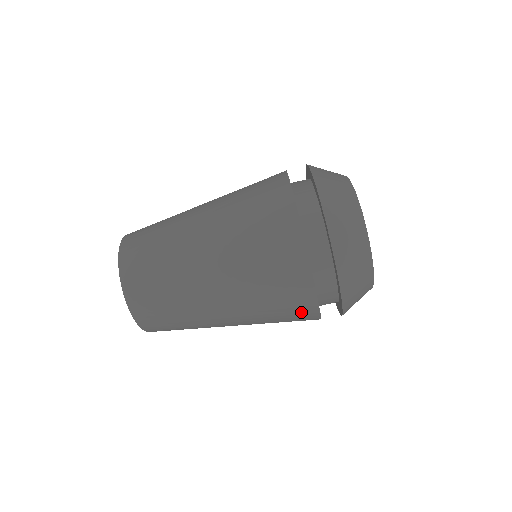
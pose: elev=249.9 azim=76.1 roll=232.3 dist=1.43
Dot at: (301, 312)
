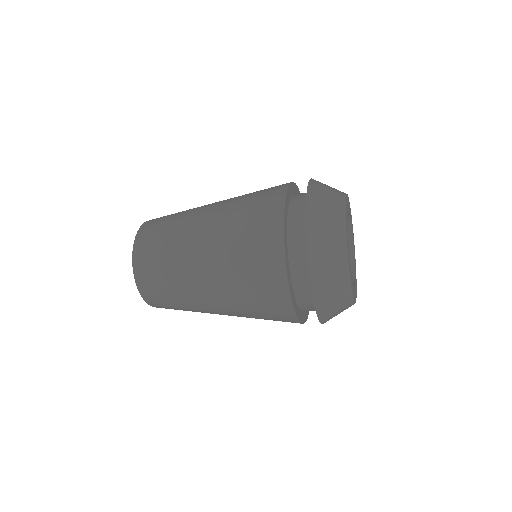
Dot at: occluded
